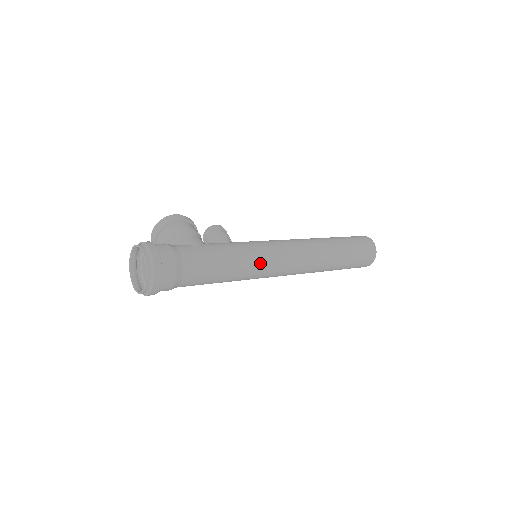
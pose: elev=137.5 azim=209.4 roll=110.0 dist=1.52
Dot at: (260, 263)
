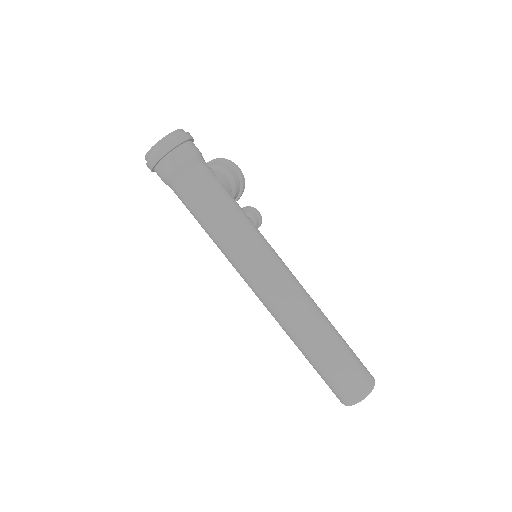
Dot at: (247, 248)
